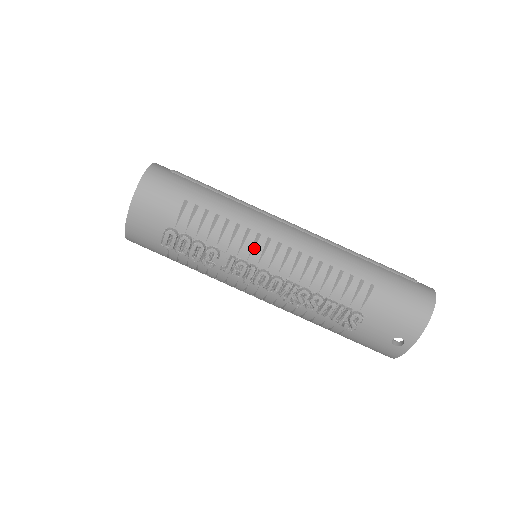
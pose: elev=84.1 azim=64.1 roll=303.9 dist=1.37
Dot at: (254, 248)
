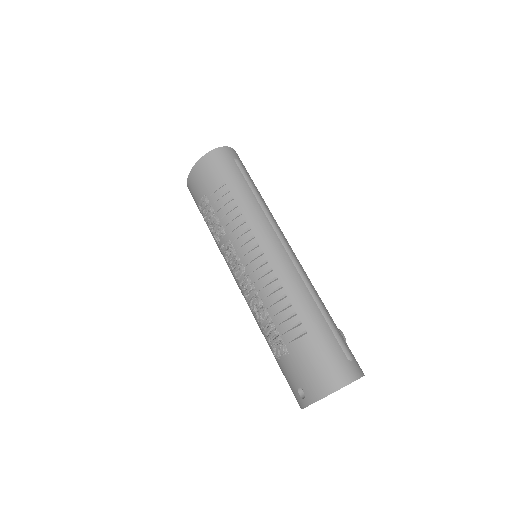
Dot at: (244, 245)
